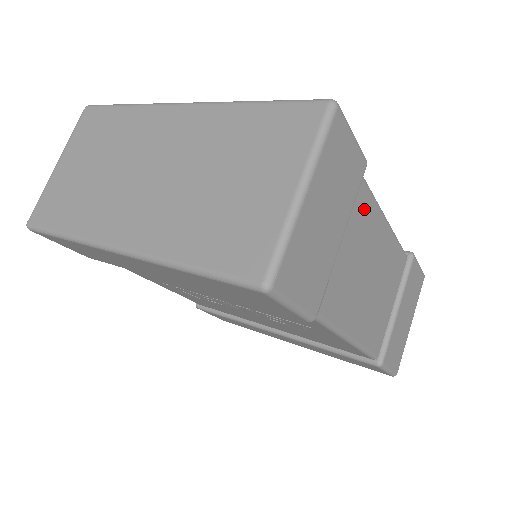
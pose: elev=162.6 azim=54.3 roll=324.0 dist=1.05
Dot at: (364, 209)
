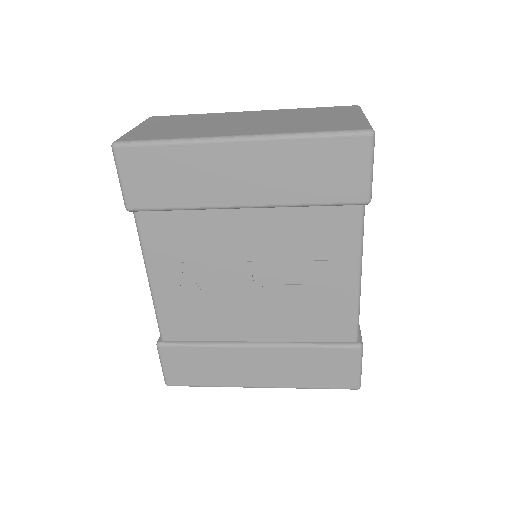
Dot at: occluded
